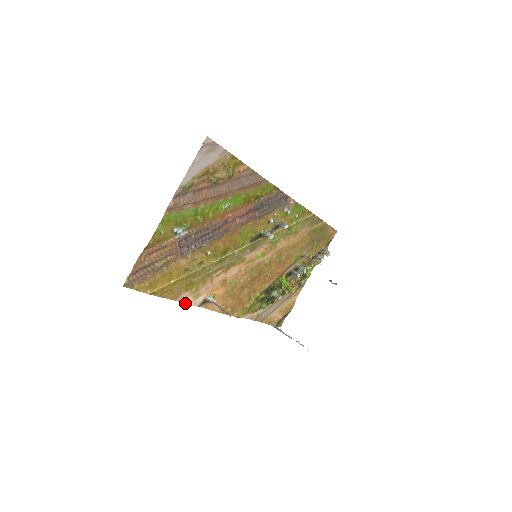
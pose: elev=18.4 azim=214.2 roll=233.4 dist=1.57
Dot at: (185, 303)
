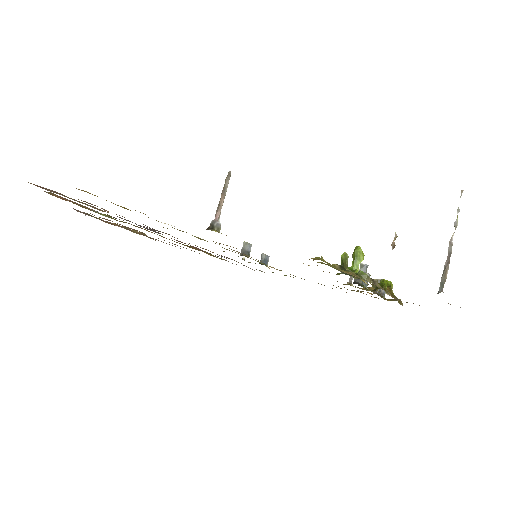
Dot at: occluded
